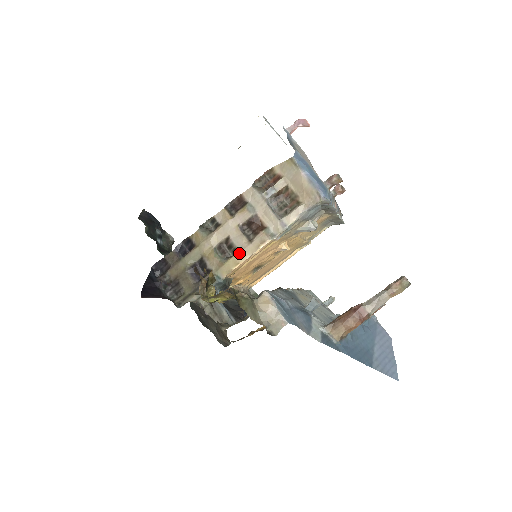
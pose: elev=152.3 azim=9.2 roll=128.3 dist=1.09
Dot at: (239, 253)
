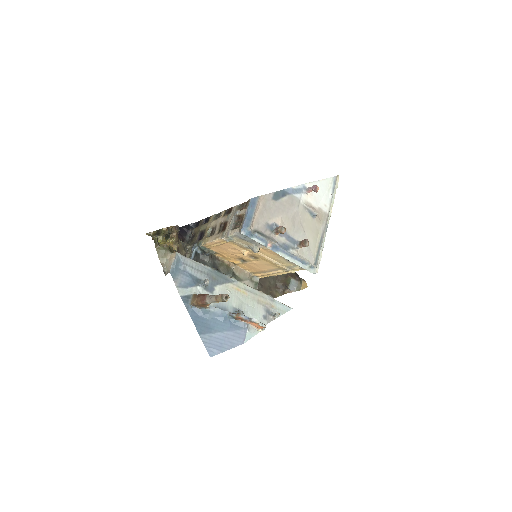
Dot at: (211, 237)
